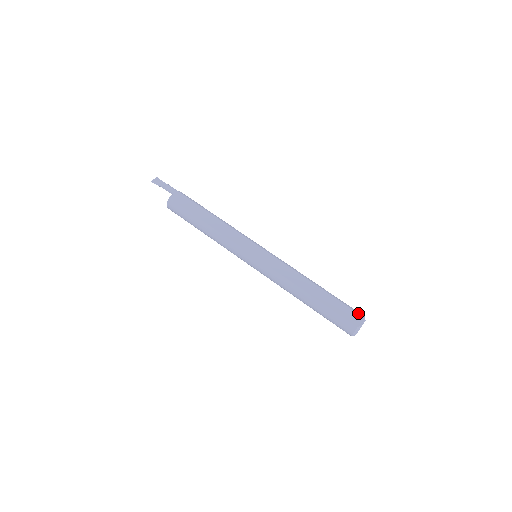
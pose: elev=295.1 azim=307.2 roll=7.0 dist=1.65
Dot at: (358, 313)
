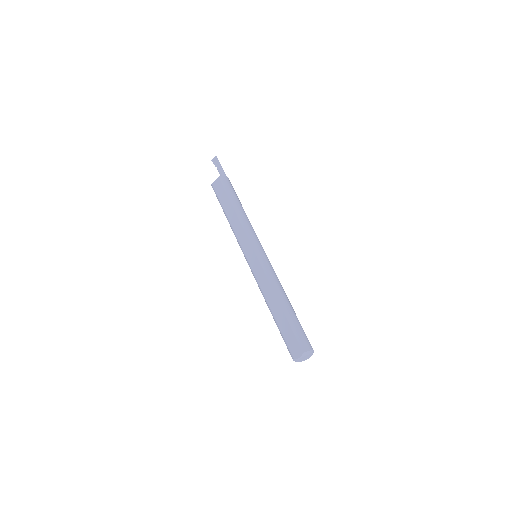
Dot at: (301, 346)
